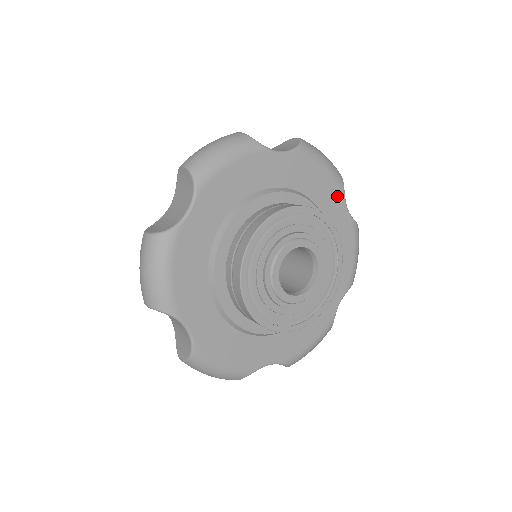
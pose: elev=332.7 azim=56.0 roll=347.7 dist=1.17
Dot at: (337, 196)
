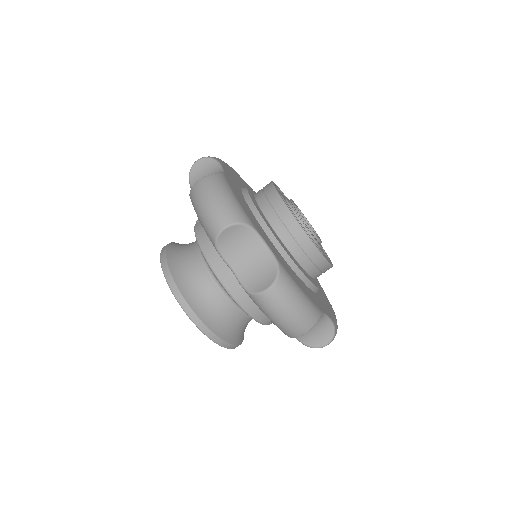
Dot at: occluded
